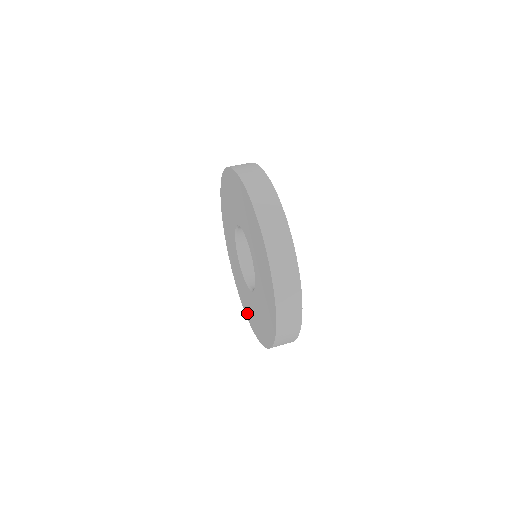
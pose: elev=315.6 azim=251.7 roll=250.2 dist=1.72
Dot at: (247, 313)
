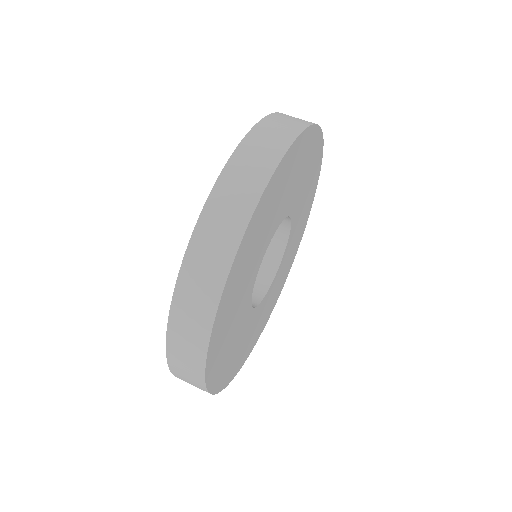
Dot at: occluded
